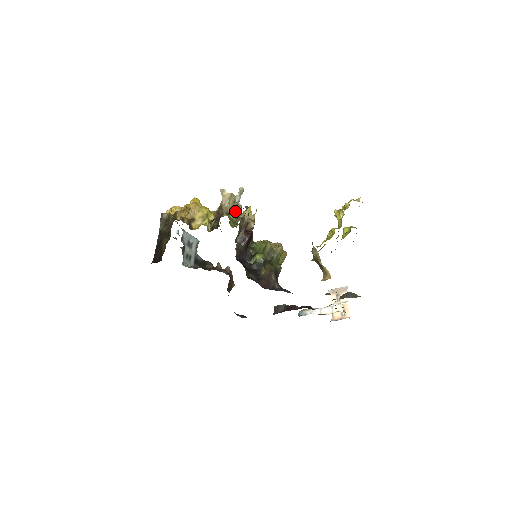
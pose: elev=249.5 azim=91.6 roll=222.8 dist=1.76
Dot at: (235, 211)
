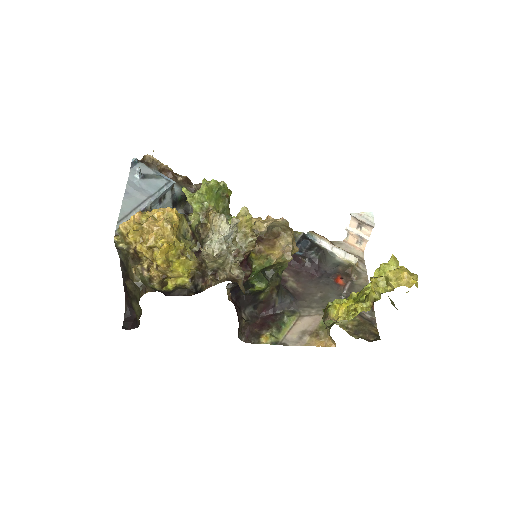
Dot at: (225, 273)
